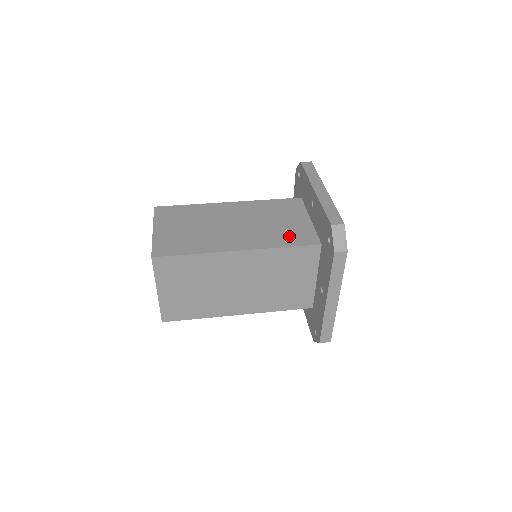
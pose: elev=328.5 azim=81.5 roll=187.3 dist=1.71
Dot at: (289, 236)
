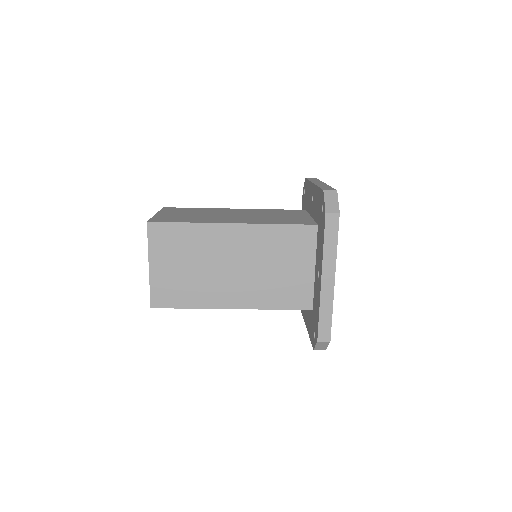
Dot at: occluded
